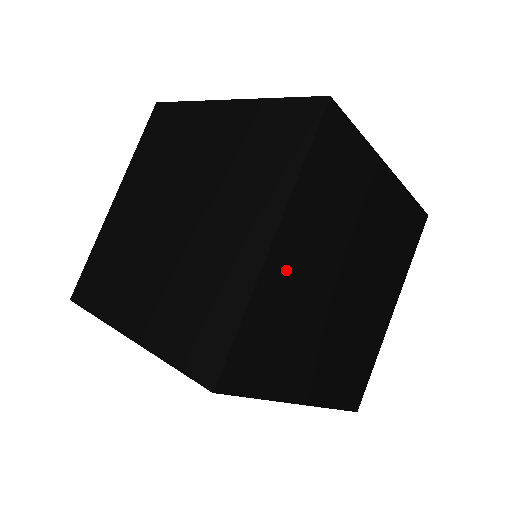
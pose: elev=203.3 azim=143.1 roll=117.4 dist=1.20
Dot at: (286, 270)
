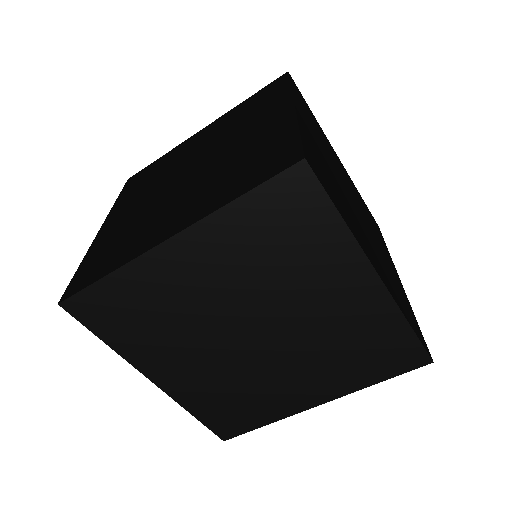
Dot at: occluded
